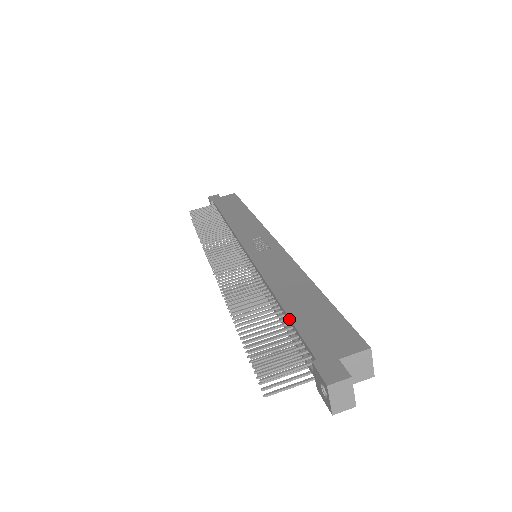
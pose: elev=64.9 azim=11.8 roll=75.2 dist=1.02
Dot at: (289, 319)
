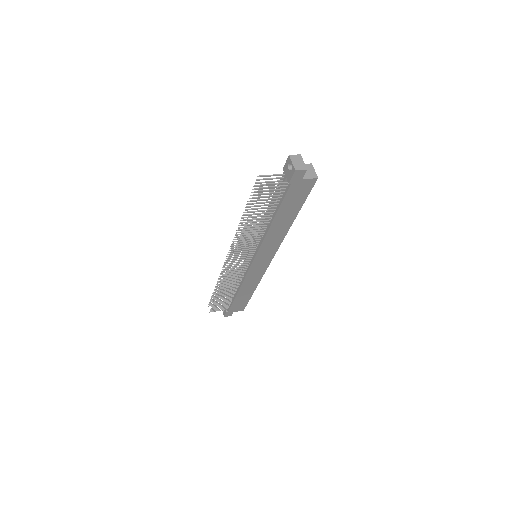
Dot at: occluded
